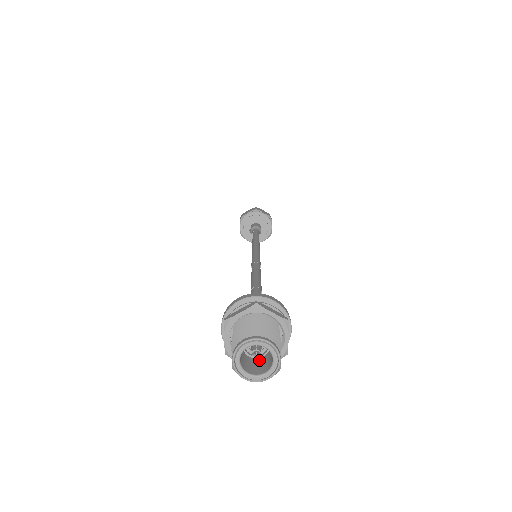
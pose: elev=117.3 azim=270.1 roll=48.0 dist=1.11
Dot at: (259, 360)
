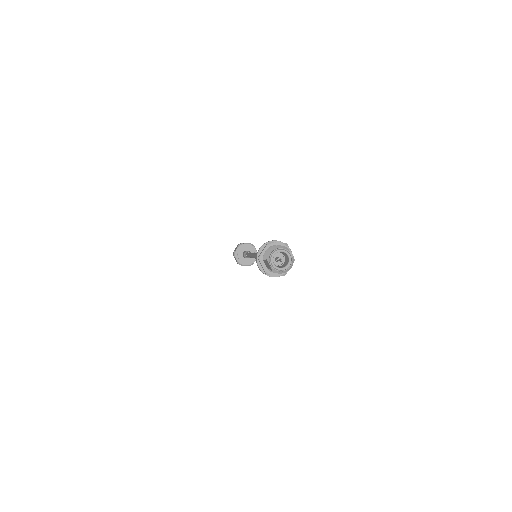
Dot at: (283, 265)
